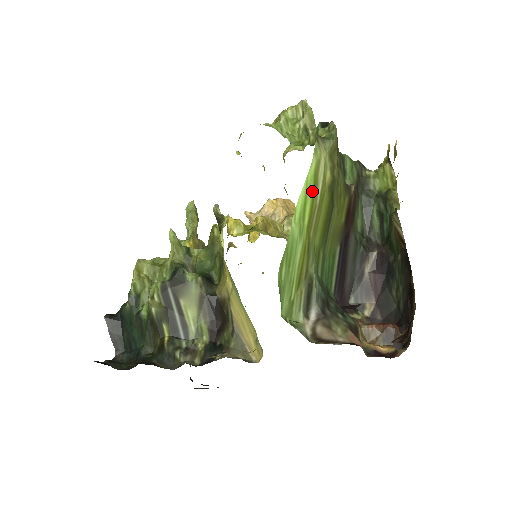
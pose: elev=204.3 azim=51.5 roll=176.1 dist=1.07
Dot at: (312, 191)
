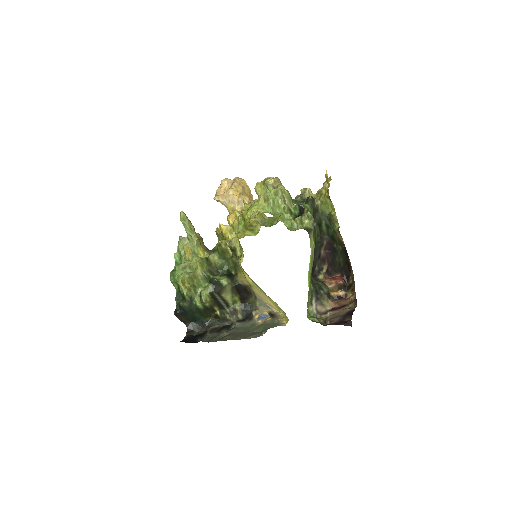
Dot at: (311, 262)
